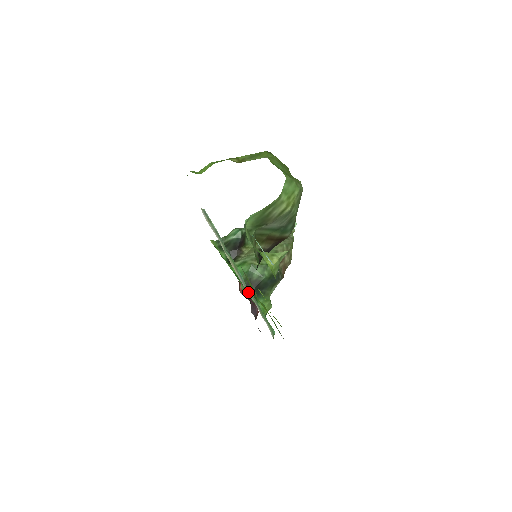
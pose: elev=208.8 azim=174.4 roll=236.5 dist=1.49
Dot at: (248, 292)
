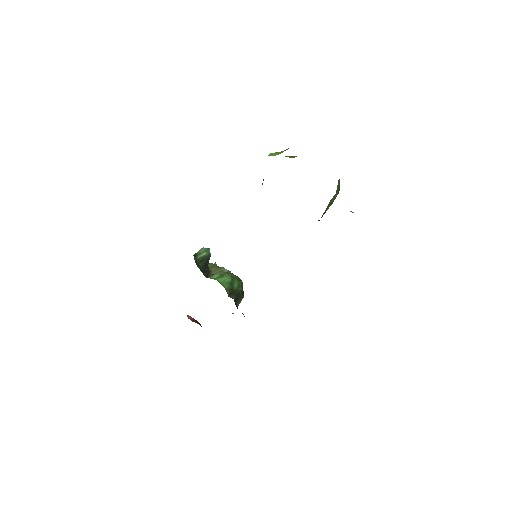
Dot at: occluded
